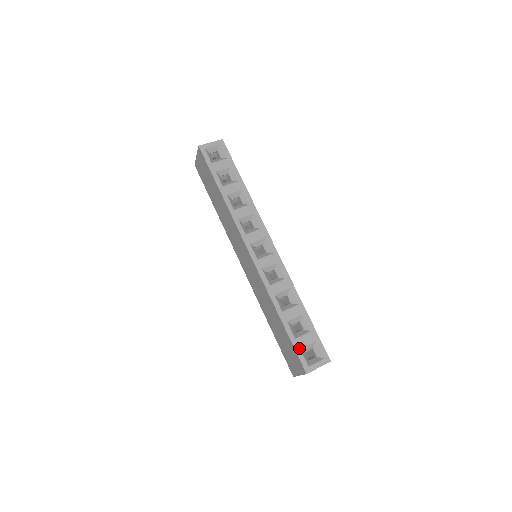
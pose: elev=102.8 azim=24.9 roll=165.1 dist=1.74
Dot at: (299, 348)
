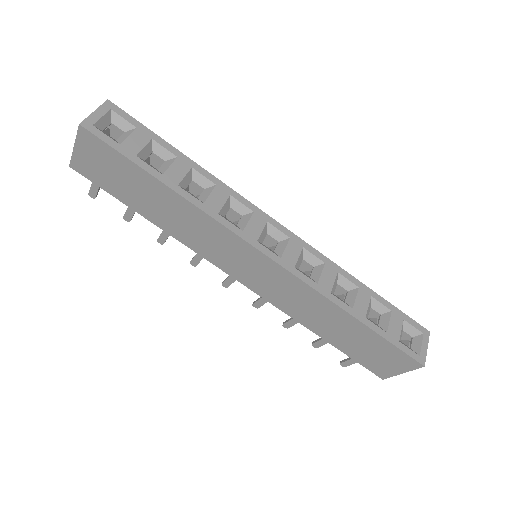
Dot at: (398, 341)
